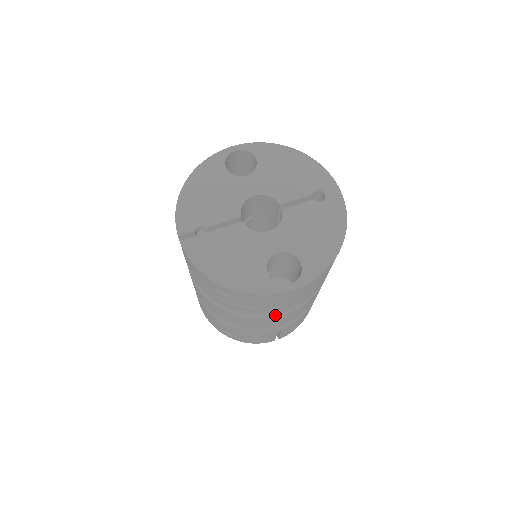
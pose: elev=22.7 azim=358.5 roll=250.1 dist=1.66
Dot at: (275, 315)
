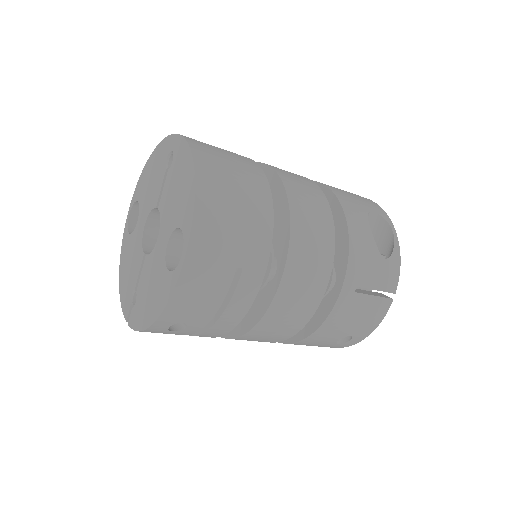
Dot at: (276, 288)
